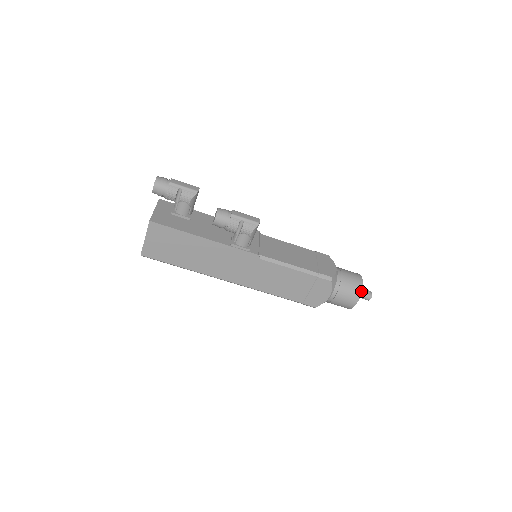
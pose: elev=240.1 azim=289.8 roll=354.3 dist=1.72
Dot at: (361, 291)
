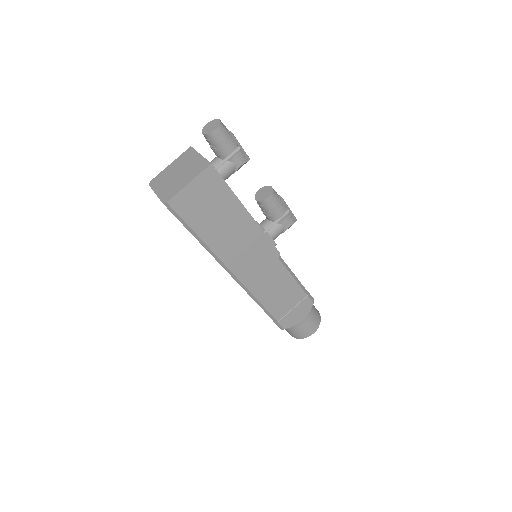
Dot at: occluded
